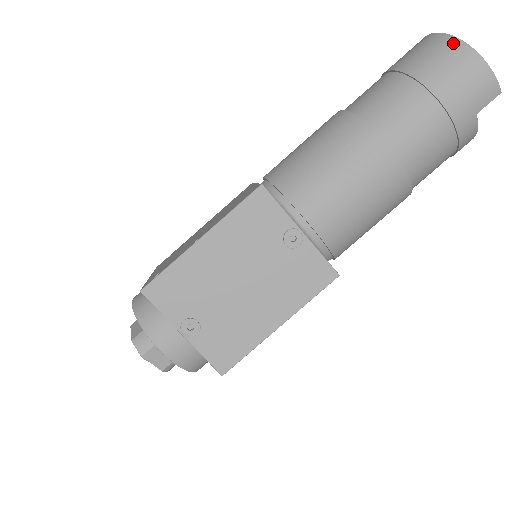
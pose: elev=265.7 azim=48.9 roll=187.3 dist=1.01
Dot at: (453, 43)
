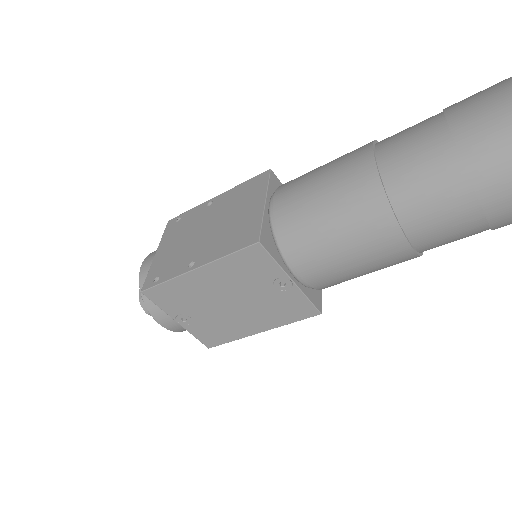
Dot at: out of frame
